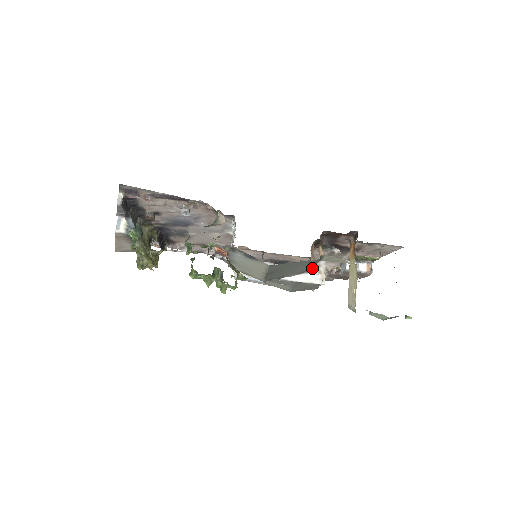
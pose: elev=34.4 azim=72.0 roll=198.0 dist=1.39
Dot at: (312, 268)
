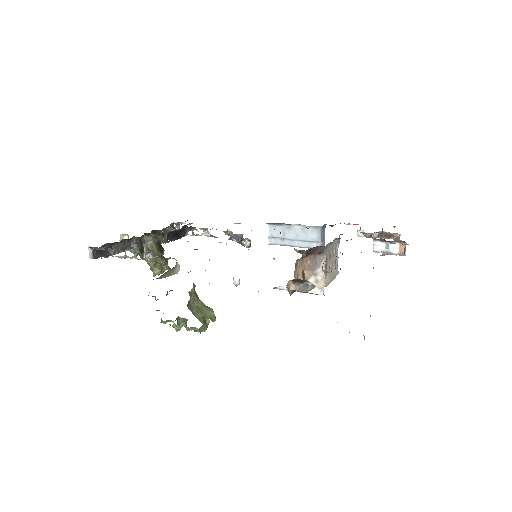
Dot at: occluded
